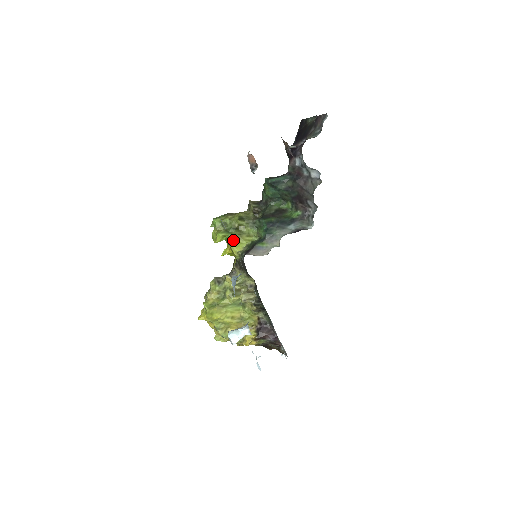
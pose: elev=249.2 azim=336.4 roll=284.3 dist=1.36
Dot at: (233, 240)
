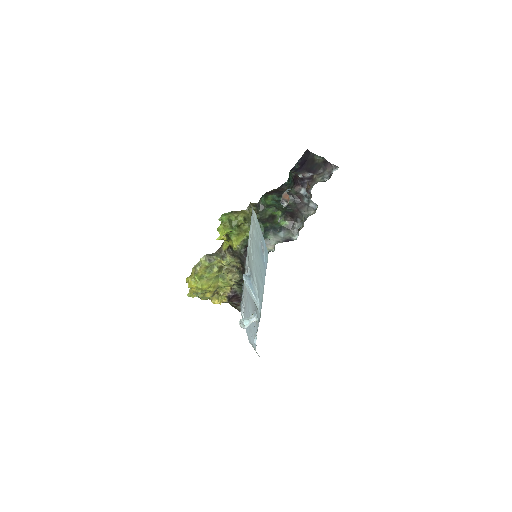
Dot at: (235, 235)
